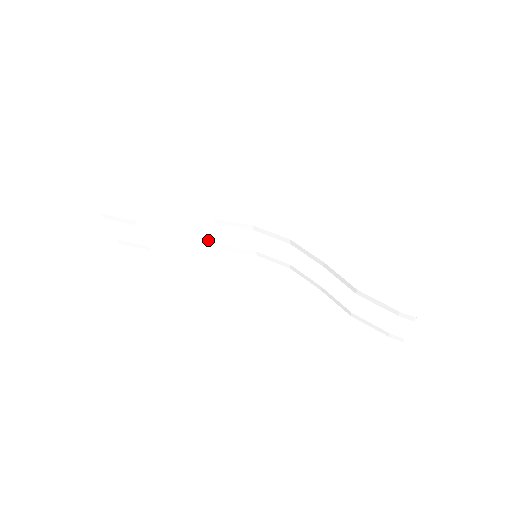
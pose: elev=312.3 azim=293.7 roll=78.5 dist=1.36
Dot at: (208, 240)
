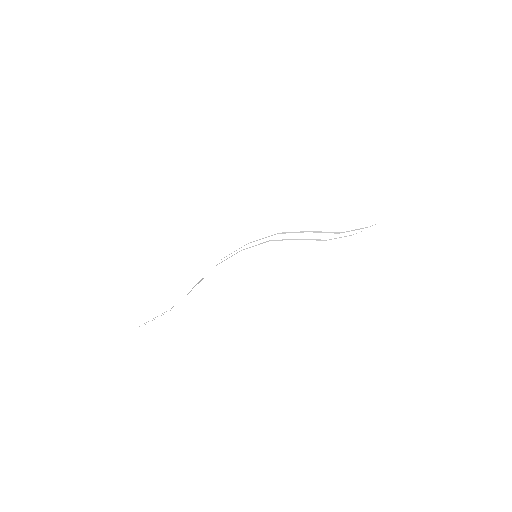
Dot at: occluded
